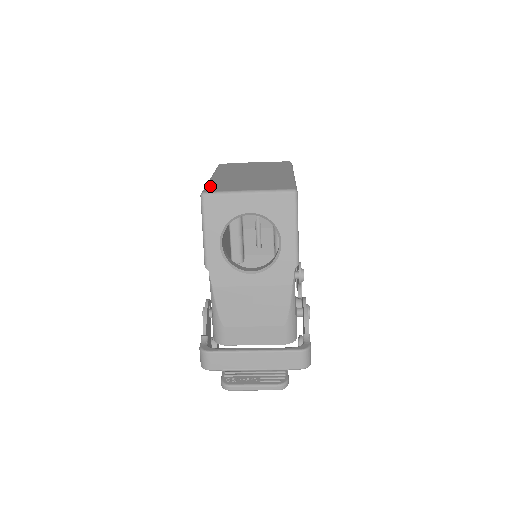
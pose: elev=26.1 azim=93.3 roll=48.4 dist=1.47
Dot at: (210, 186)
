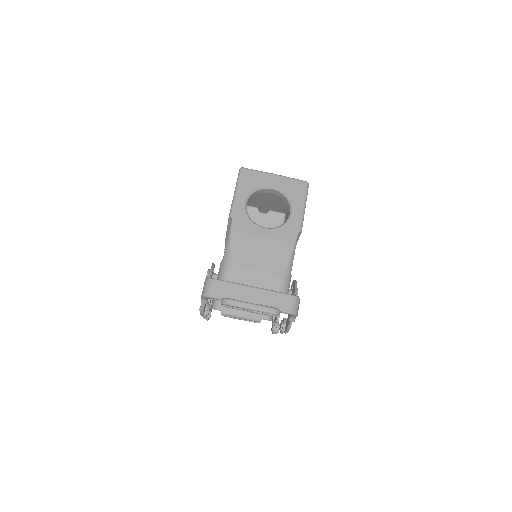
Dot at: occluded
